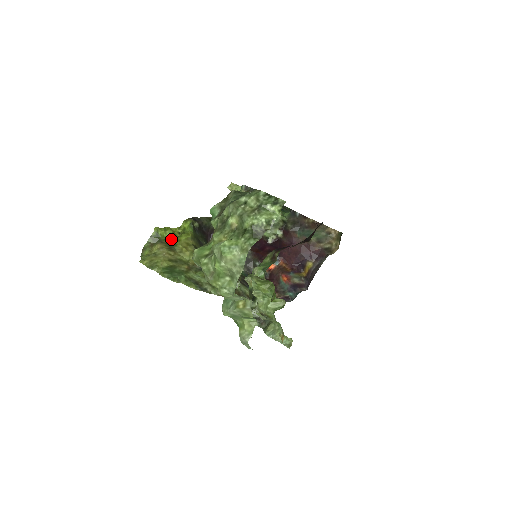
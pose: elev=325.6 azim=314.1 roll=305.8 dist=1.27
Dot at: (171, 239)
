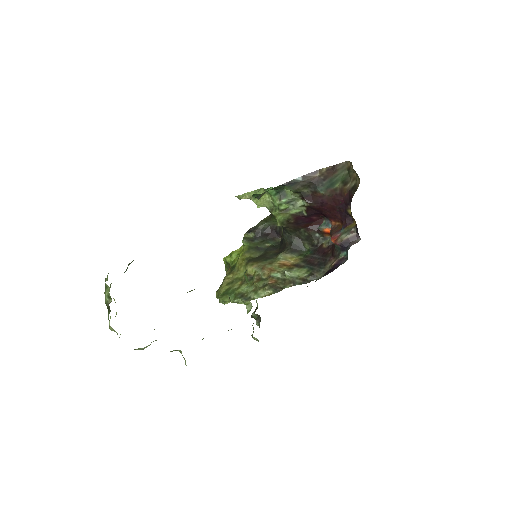
Dot at: (235, 261)
